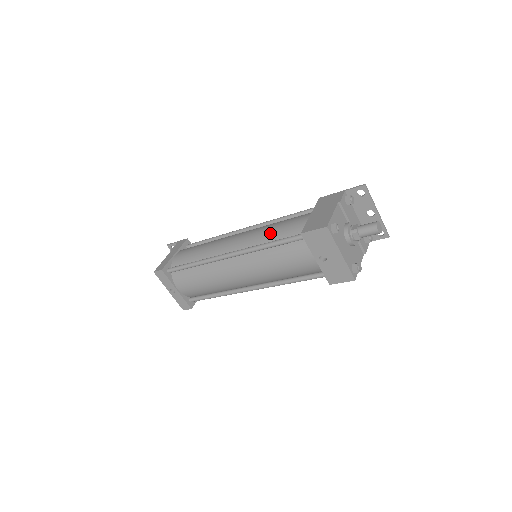
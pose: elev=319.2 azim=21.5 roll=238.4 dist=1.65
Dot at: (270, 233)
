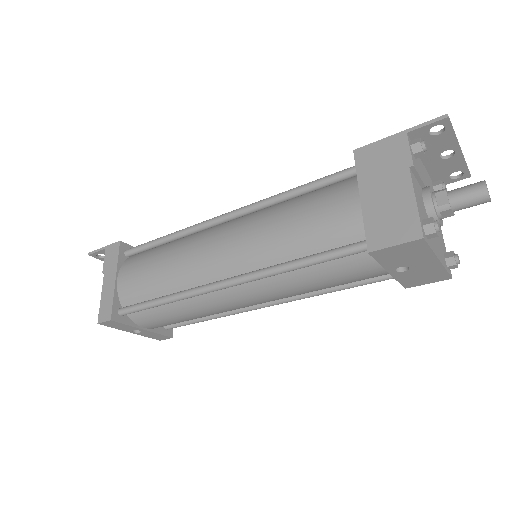
Dot at: (289, 240)
